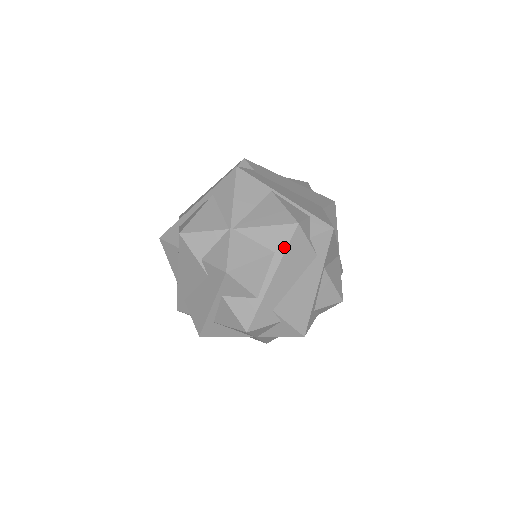
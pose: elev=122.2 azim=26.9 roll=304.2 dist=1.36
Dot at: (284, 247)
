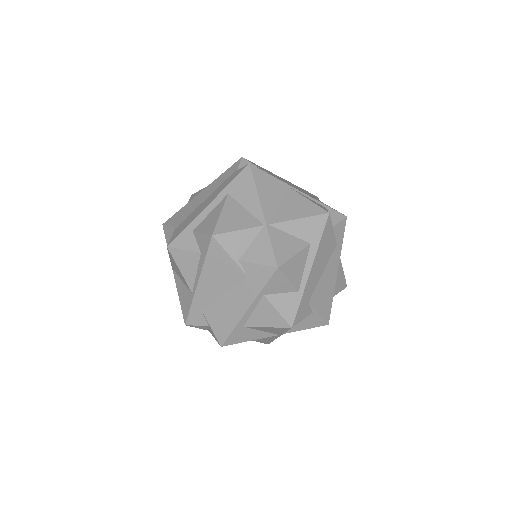
Dot at: (319, 237)
